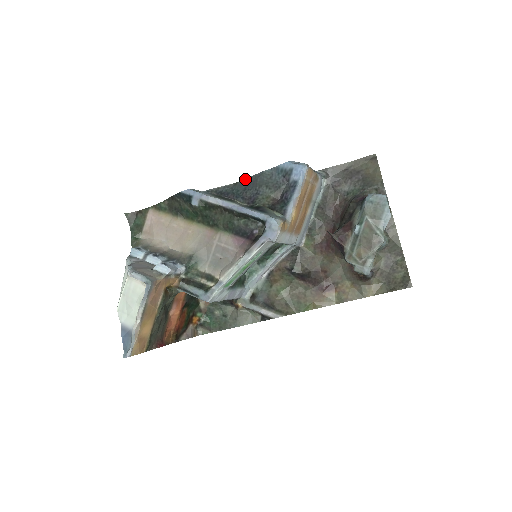
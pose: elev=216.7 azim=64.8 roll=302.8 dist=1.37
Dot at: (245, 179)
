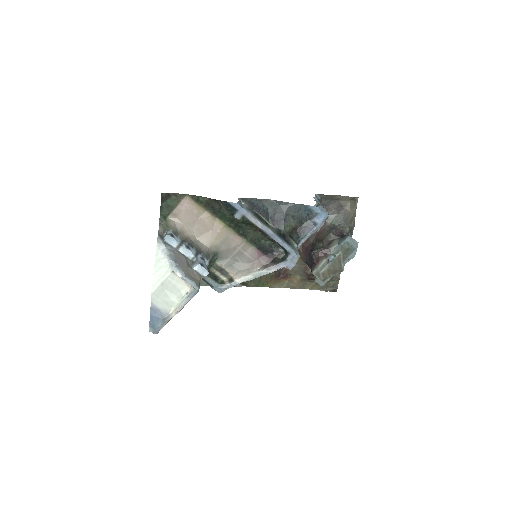
Dot at: (276, 201)
